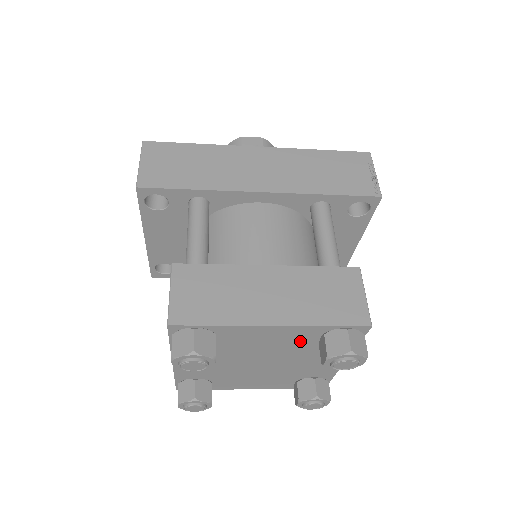
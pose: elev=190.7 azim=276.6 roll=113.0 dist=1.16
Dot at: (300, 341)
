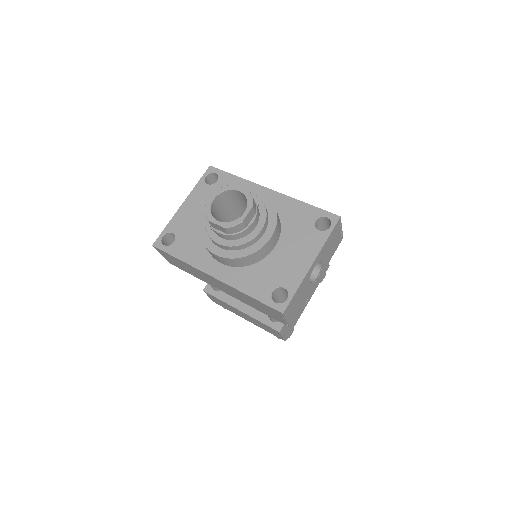
Dot at: occluded
